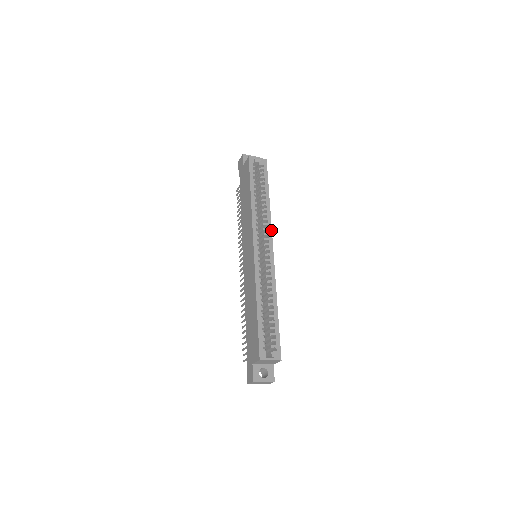
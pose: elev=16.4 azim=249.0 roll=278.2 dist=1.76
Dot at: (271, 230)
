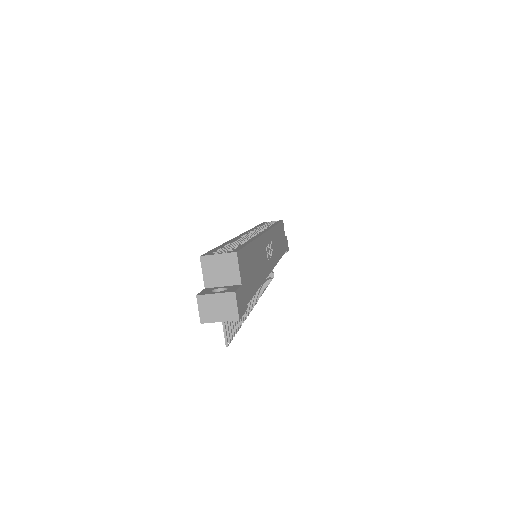
Dot at: (270, 228)
